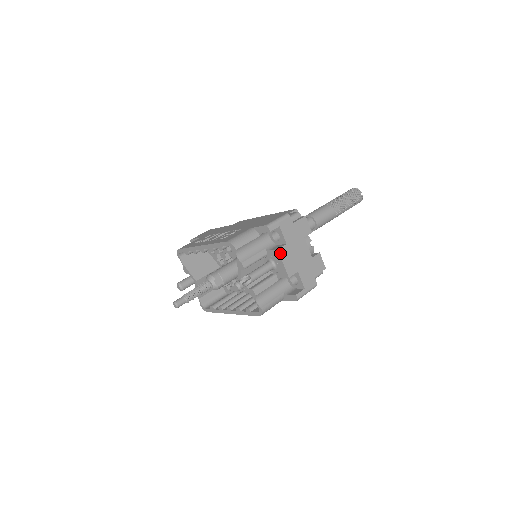
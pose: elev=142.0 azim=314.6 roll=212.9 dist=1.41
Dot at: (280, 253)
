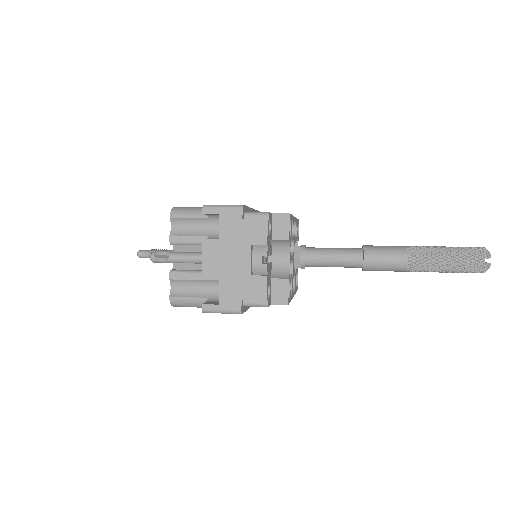
Dot at: (204, 245)
